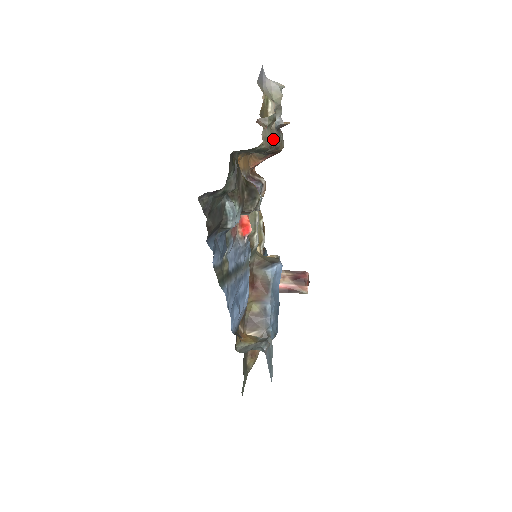
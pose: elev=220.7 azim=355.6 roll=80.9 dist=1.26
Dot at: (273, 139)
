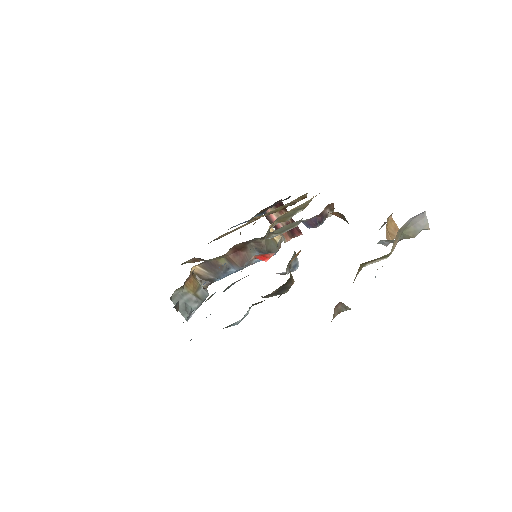
Dot at: occluded
